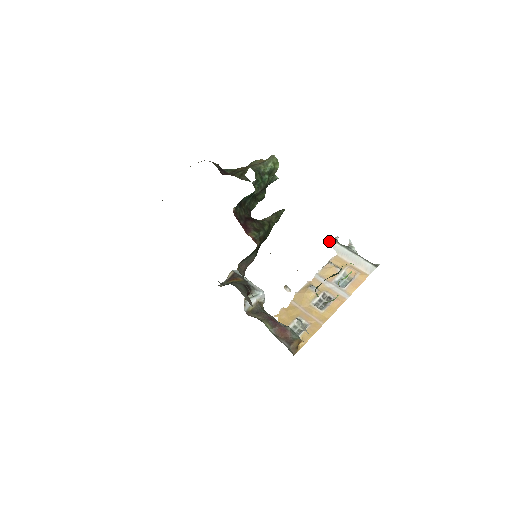
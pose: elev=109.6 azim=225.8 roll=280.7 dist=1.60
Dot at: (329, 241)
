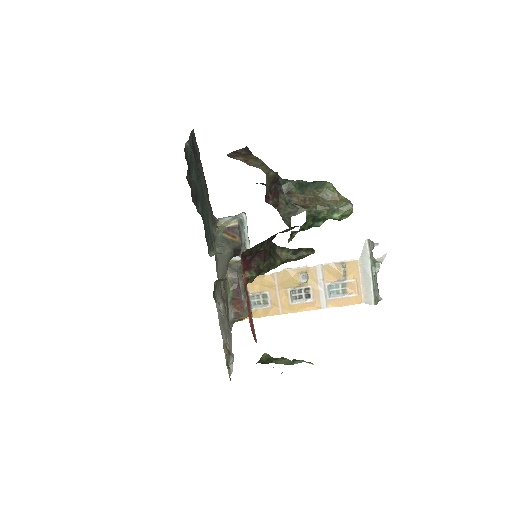
Dot at: (365, 243)
